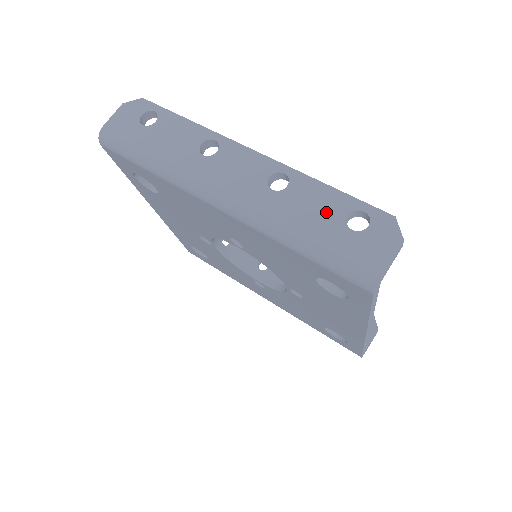
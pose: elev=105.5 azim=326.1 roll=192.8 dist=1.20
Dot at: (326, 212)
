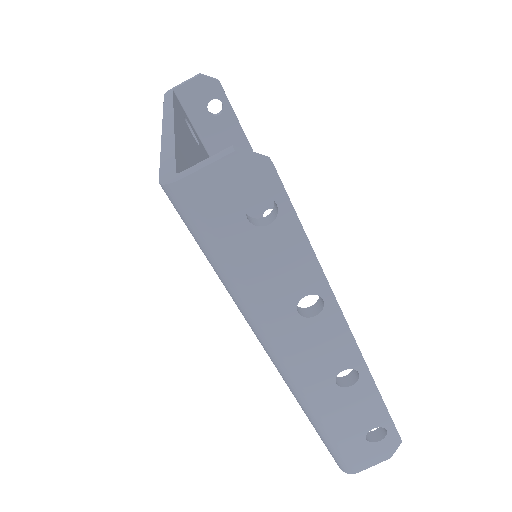
Dot at: (361, 420)
